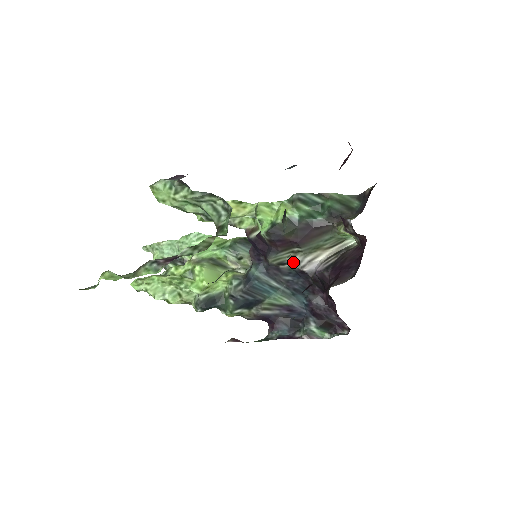
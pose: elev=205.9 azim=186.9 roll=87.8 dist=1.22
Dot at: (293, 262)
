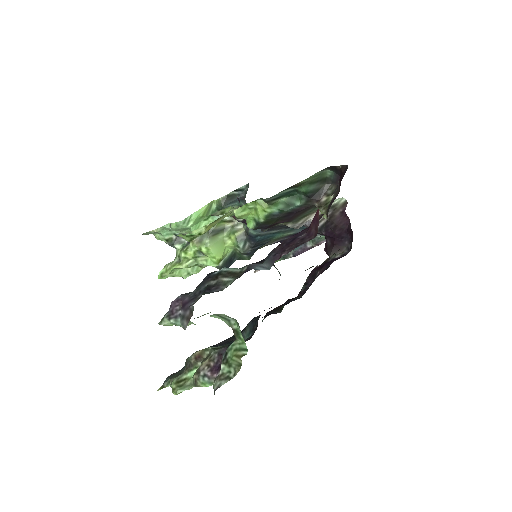
Dot at: occluded
